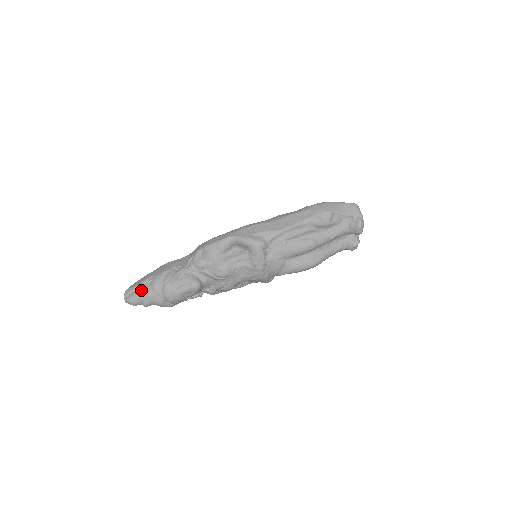
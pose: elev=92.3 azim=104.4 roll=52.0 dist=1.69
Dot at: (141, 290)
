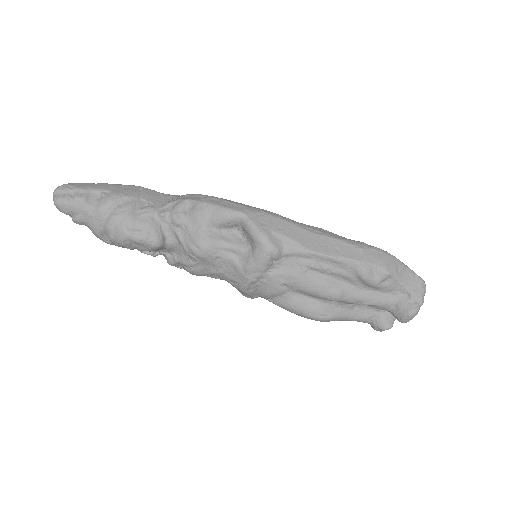
Dot at: (81, 198)
